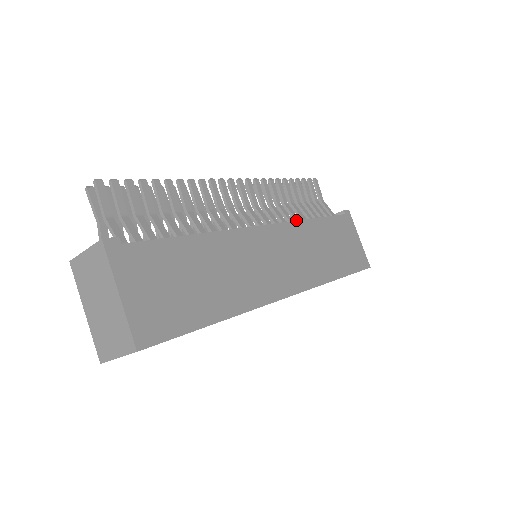
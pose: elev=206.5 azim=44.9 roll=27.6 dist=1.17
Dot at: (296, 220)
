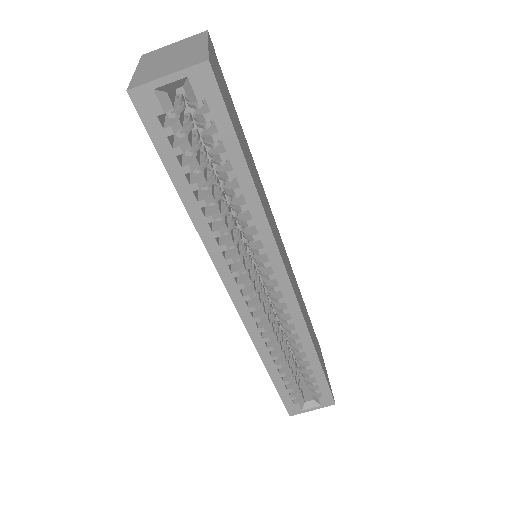
Dot at: (293, 273)
